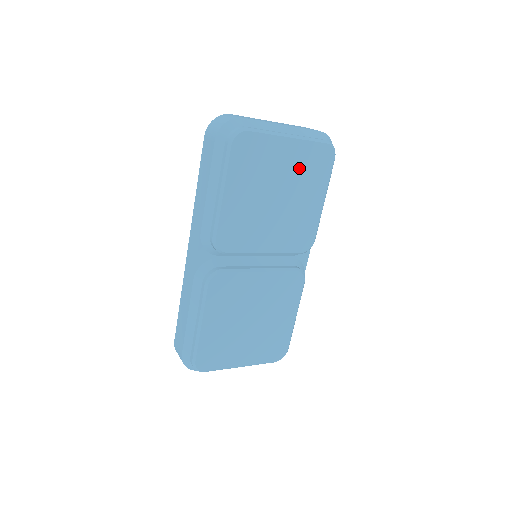
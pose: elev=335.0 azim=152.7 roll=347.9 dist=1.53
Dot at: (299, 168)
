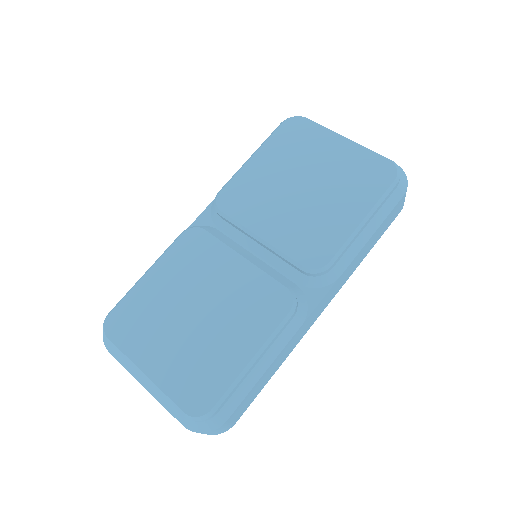
Dot at: (344, 170)
